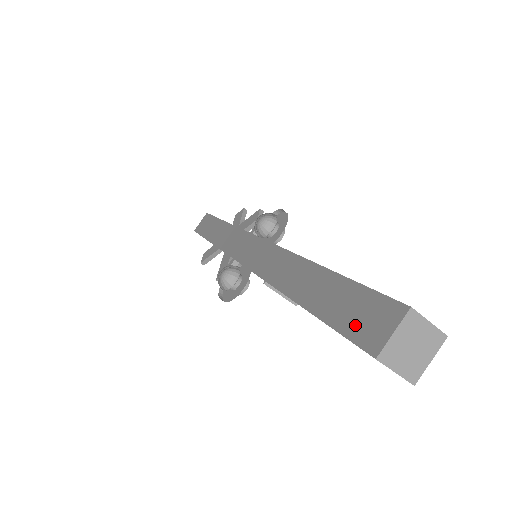
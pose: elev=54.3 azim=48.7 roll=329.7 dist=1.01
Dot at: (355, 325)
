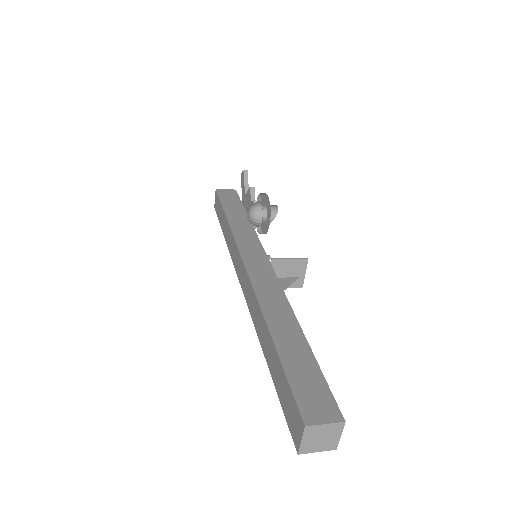
Dot at: (289, 416)
